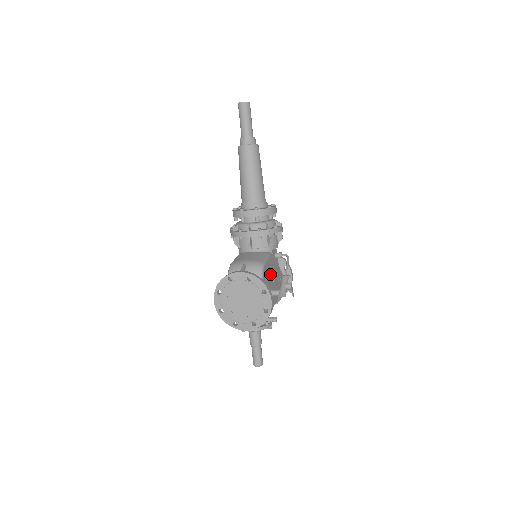
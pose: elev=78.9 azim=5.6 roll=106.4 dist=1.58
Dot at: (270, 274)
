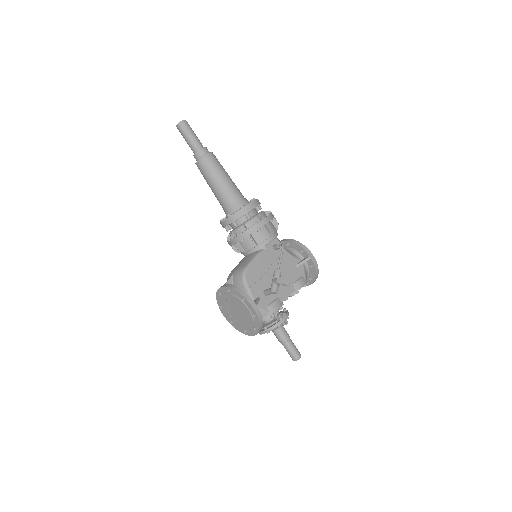
Dot at: (265, 272)
